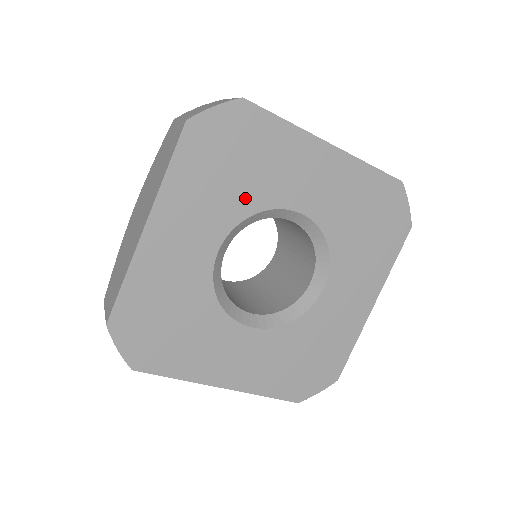
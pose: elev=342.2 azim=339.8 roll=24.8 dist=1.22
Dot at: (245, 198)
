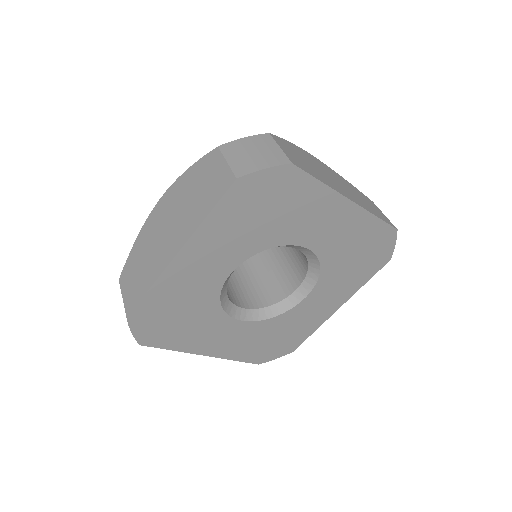
Dot at: (267, 237)
